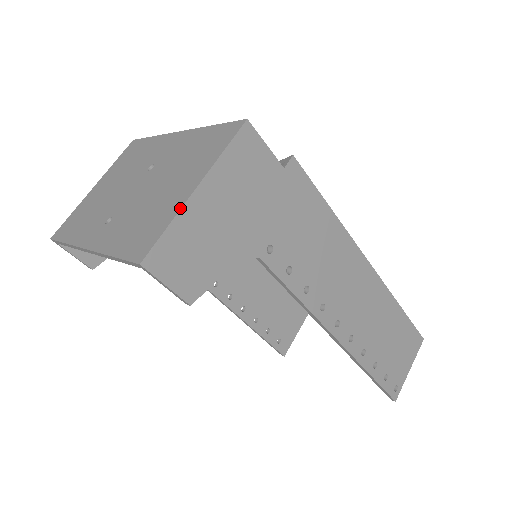
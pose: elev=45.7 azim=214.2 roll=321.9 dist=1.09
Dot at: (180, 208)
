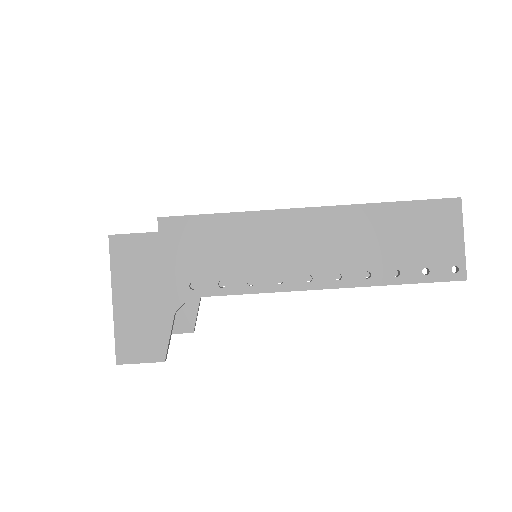
Dot at: (113, 319)
